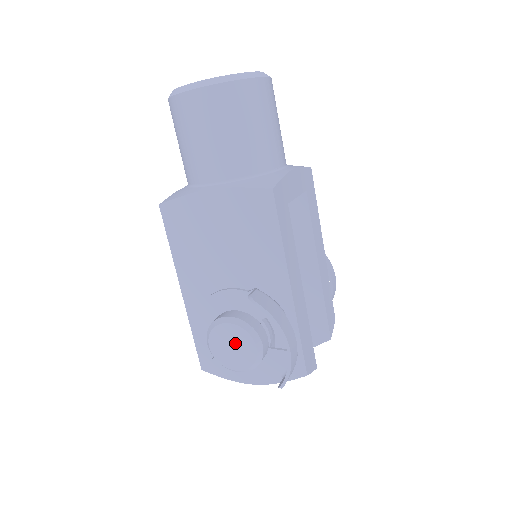
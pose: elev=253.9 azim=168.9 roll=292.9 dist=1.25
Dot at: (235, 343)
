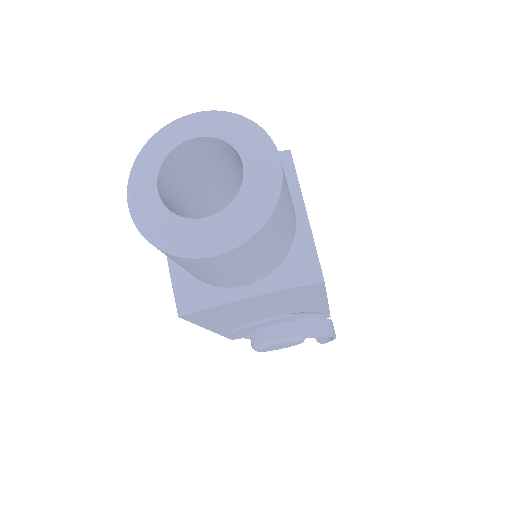
Dot at: (283, 345)
